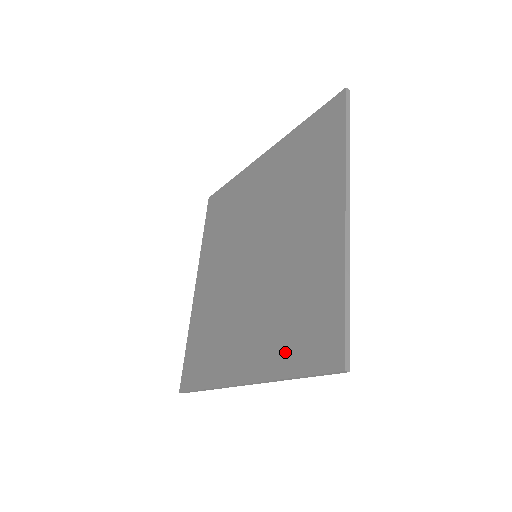
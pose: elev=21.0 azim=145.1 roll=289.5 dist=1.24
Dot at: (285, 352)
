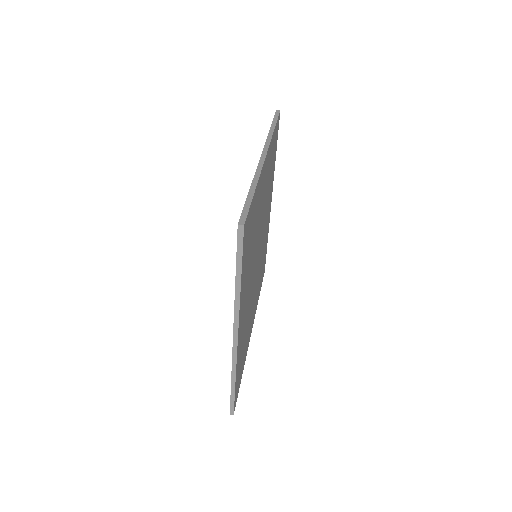
Dot at: occluded
